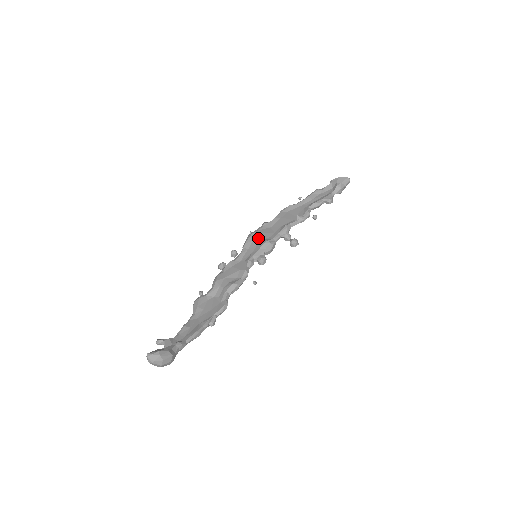
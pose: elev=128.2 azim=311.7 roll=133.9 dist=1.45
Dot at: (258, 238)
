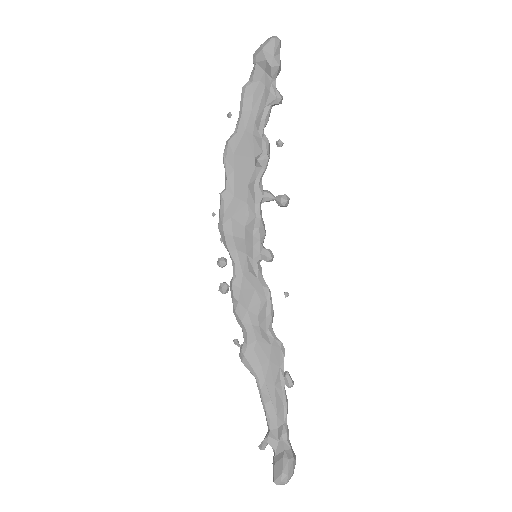
Dot at: (236, 228)
